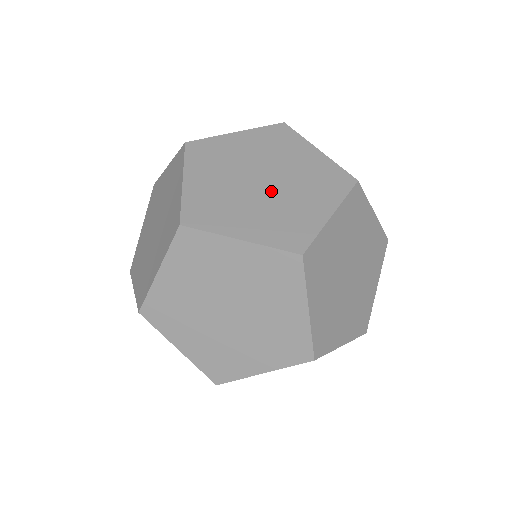
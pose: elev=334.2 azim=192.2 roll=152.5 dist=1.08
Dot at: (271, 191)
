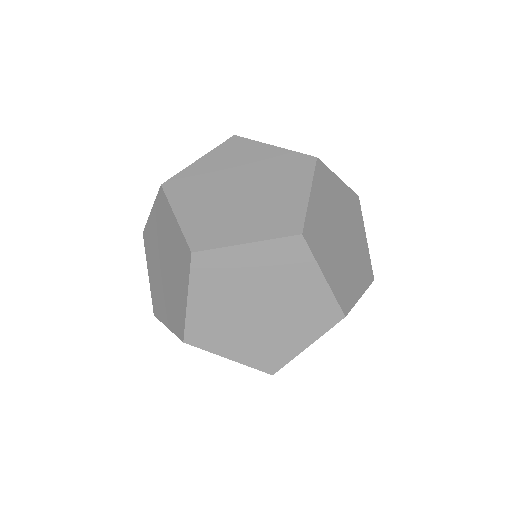
Dot at: (274, 307)
